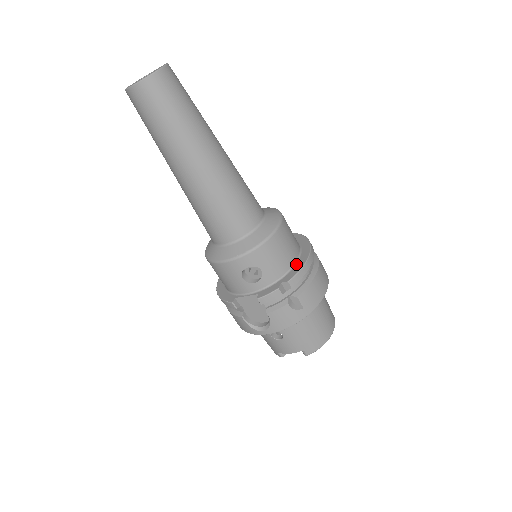
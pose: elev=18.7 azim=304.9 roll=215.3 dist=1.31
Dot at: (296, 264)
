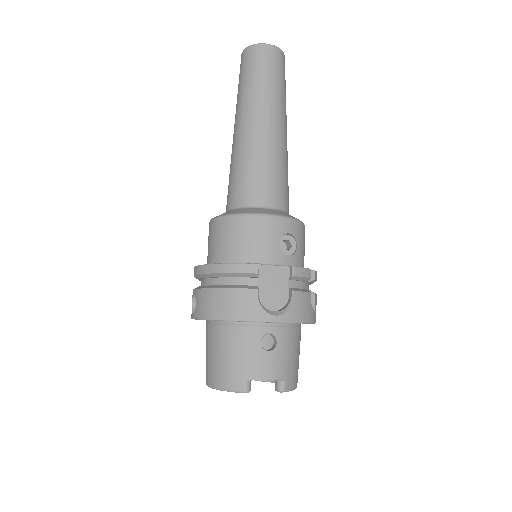
Dot at: occluded
